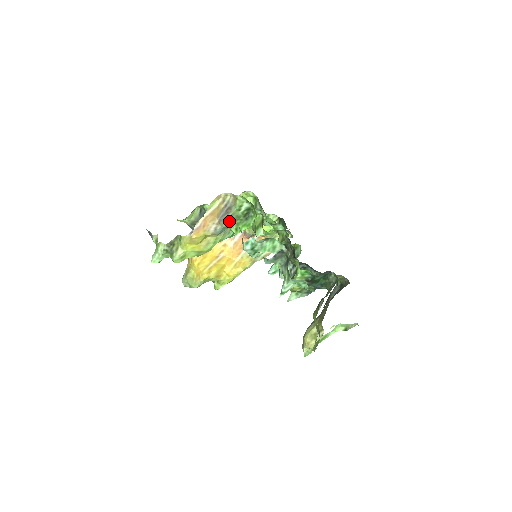
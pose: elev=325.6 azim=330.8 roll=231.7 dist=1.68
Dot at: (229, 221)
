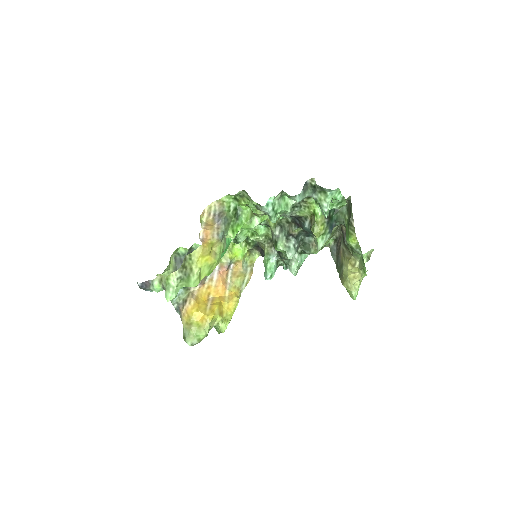
Dot at: (226, 223)
